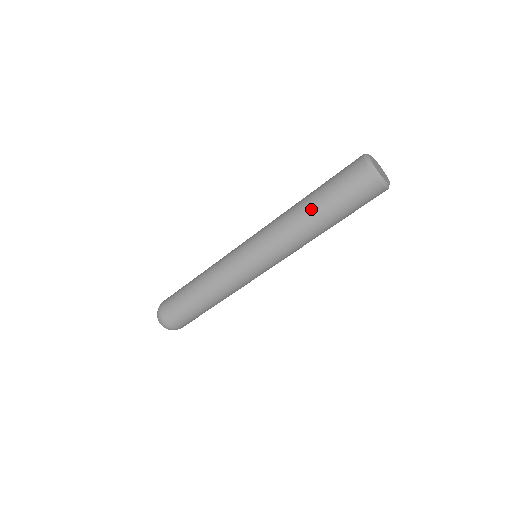
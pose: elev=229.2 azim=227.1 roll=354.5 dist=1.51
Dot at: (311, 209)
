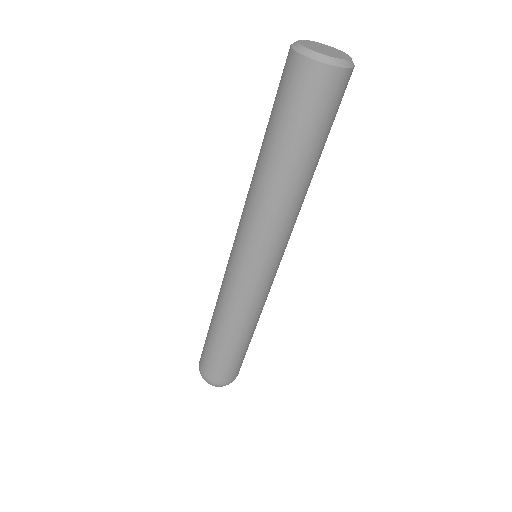
Dot at: (273, 164)
